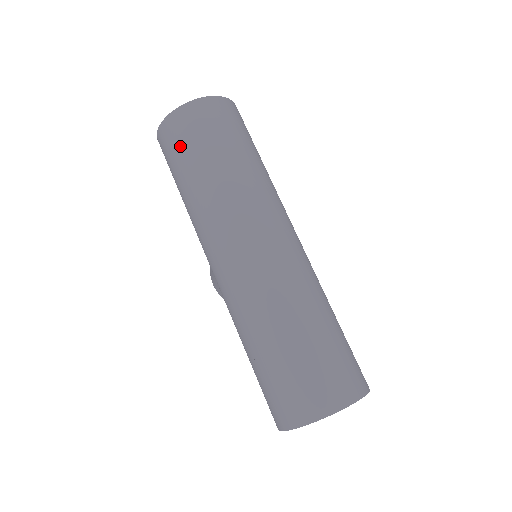
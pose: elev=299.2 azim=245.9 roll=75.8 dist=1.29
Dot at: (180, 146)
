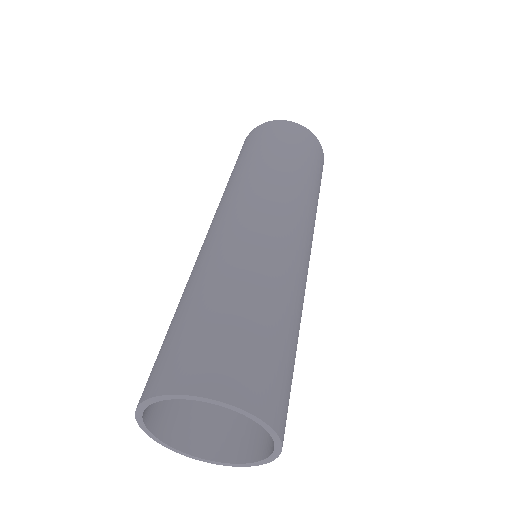
Dot at: (253, 142)
